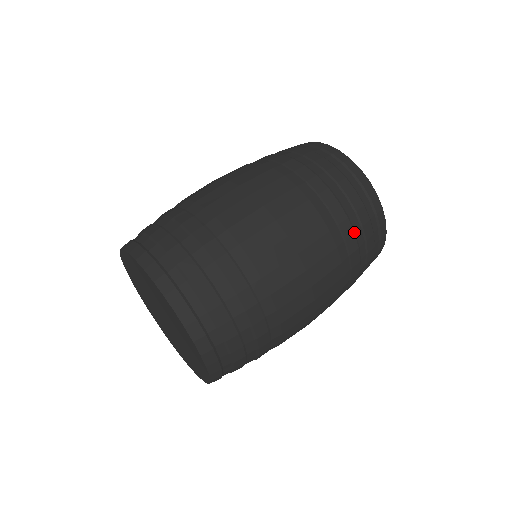
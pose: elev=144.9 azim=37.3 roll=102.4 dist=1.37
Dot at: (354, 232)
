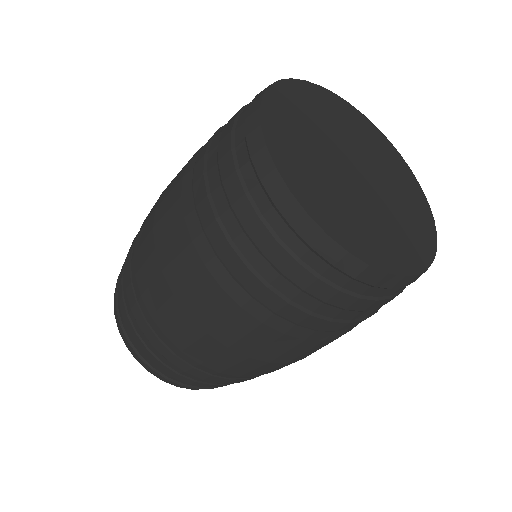
Dot at: (246, 264)
